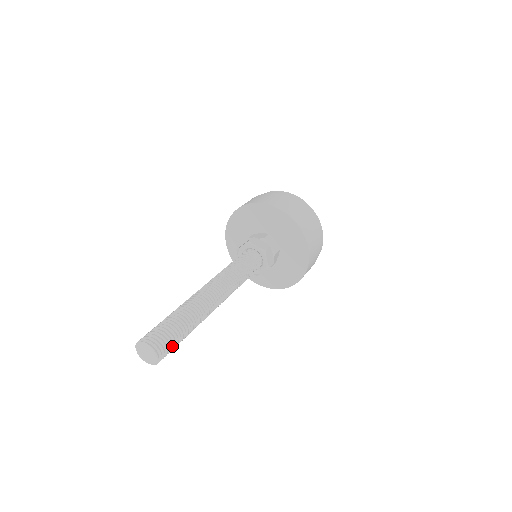
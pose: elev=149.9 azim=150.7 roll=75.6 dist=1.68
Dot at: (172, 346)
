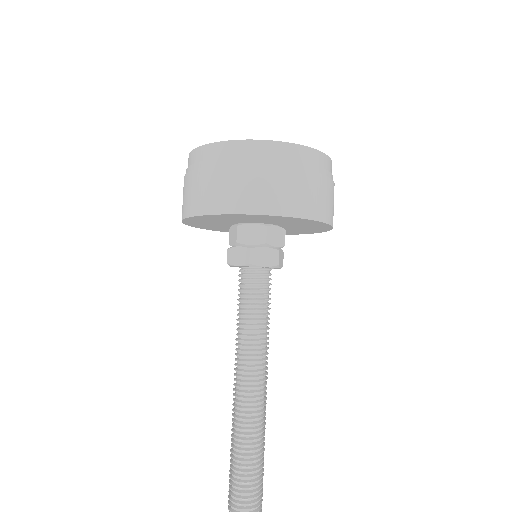
Dot at: (262, 485)
